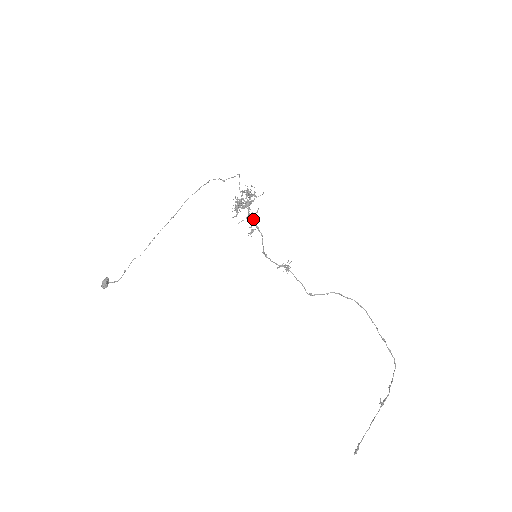
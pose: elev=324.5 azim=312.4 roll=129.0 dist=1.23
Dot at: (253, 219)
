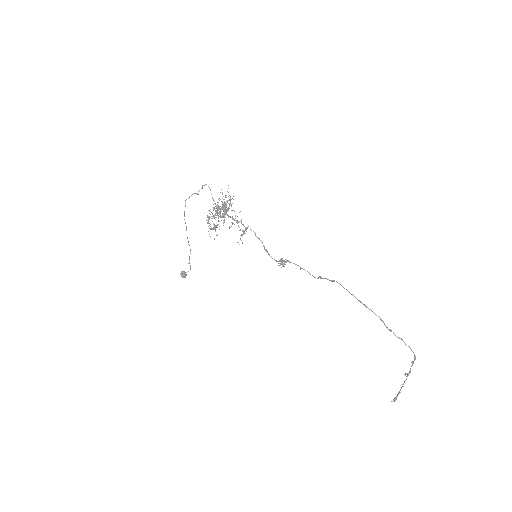
Dot at: (239, 221)
